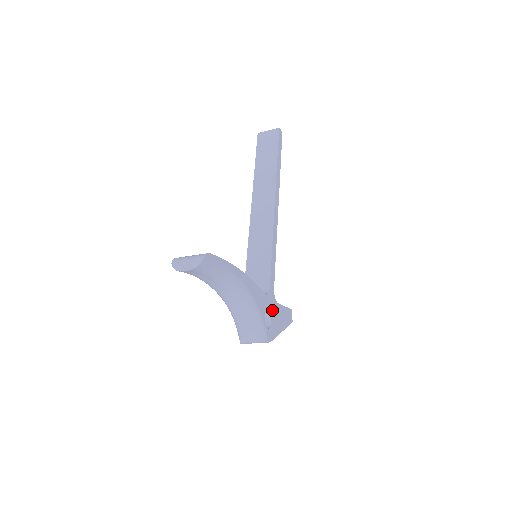
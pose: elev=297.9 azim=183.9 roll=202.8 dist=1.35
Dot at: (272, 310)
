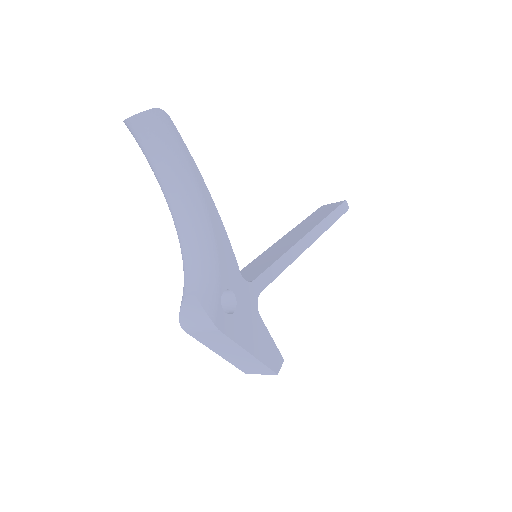
Dot at: (244, 306)
